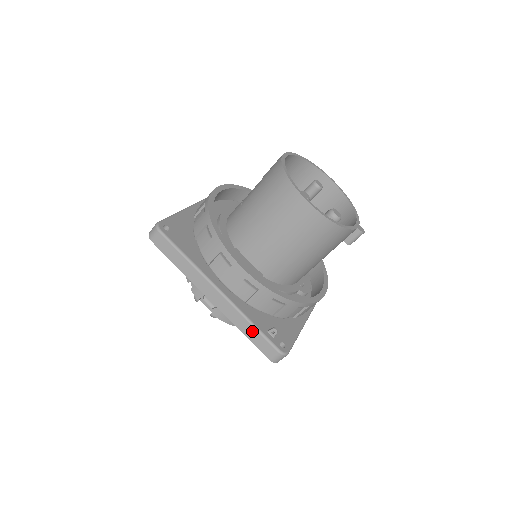
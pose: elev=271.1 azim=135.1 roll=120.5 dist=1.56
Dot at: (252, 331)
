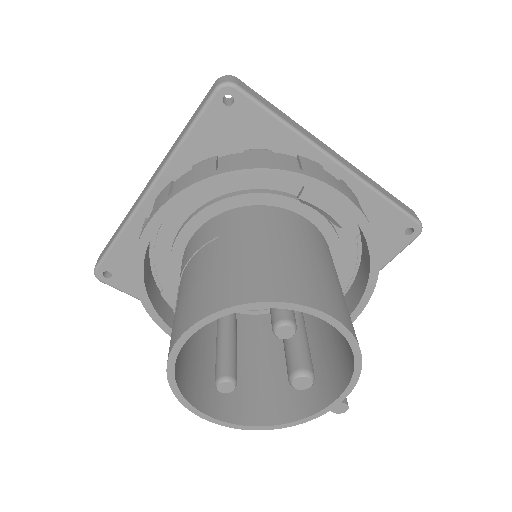
Dot at: occluded
